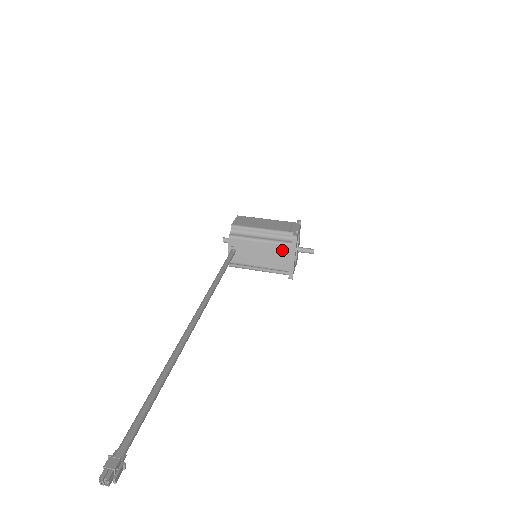
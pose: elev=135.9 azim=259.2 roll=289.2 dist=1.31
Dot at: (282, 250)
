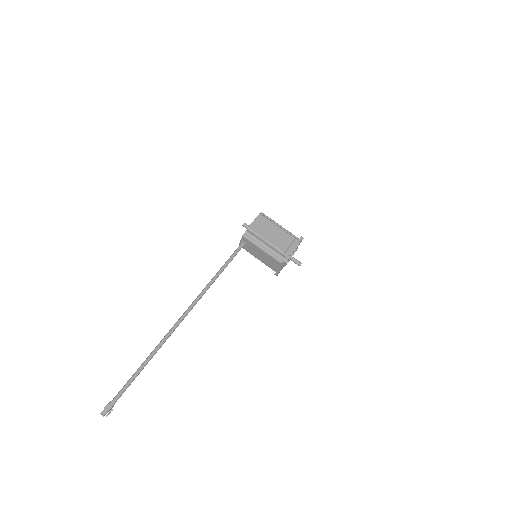
Dot at: (274, 262)
